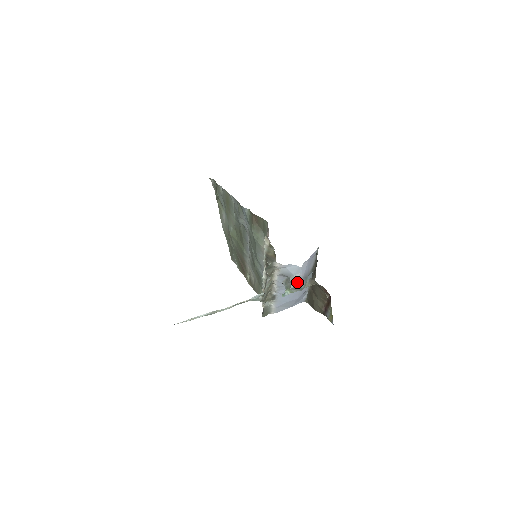
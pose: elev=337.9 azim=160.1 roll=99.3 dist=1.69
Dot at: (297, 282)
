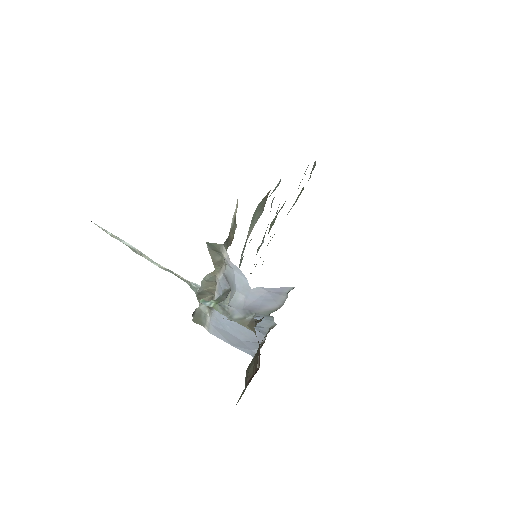
Dot at: (233, 304)
